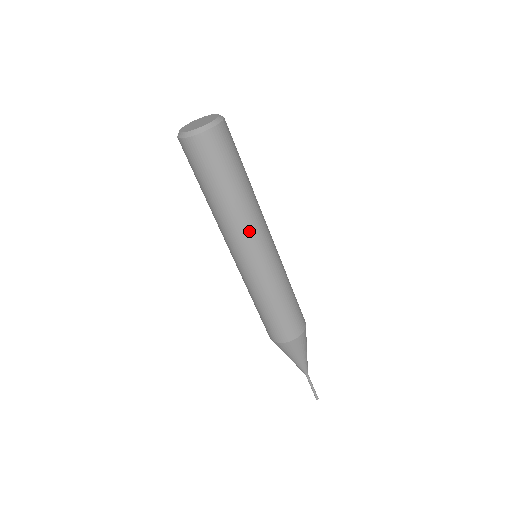
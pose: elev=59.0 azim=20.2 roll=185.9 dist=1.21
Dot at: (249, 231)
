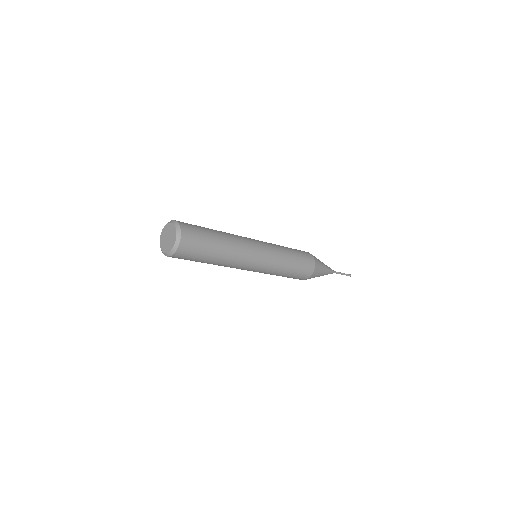
Dot at: (235, 267)
